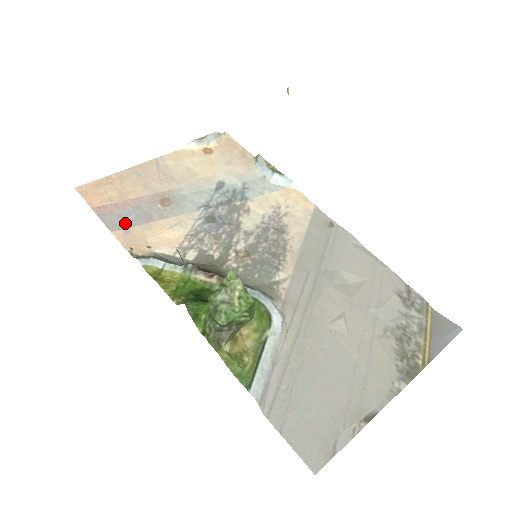
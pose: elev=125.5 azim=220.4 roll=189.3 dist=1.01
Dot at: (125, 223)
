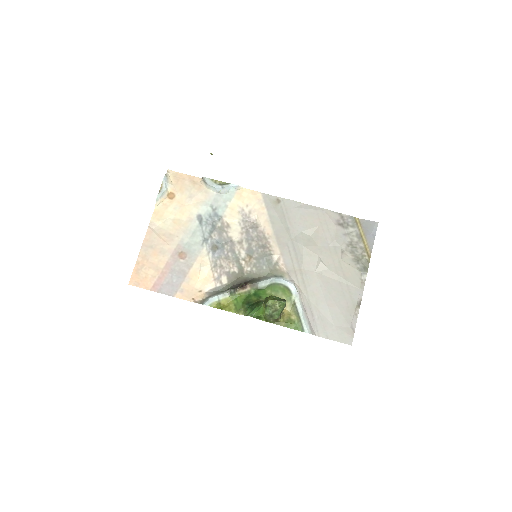
Dot at: (175, 286)
